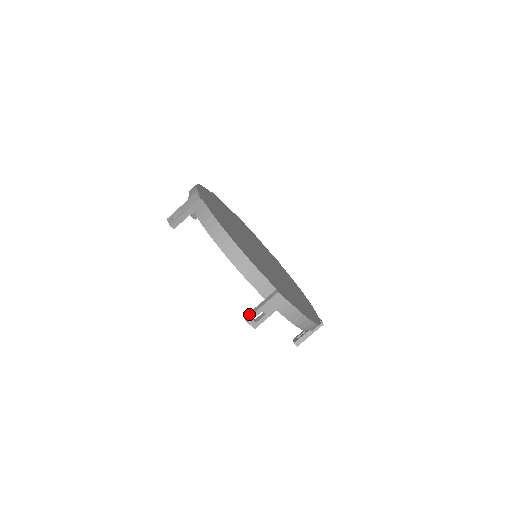
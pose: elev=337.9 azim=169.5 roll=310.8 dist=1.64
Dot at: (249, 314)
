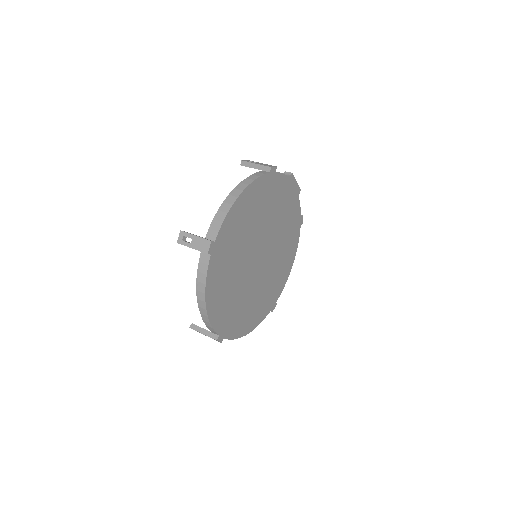
Dot at: (195, 327)
